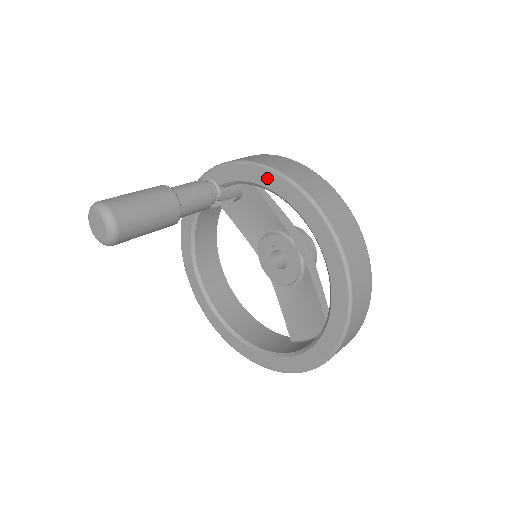
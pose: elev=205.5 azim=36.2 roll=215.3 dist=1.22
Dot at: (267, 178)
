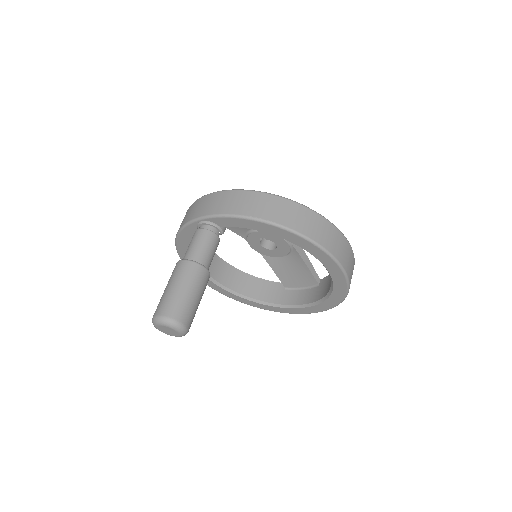
Dot at: (275, 231)
